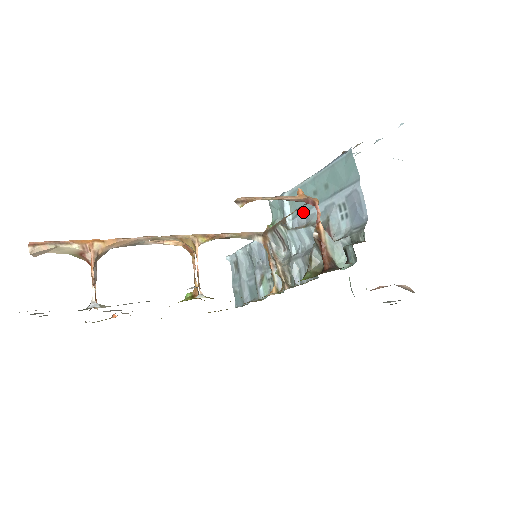
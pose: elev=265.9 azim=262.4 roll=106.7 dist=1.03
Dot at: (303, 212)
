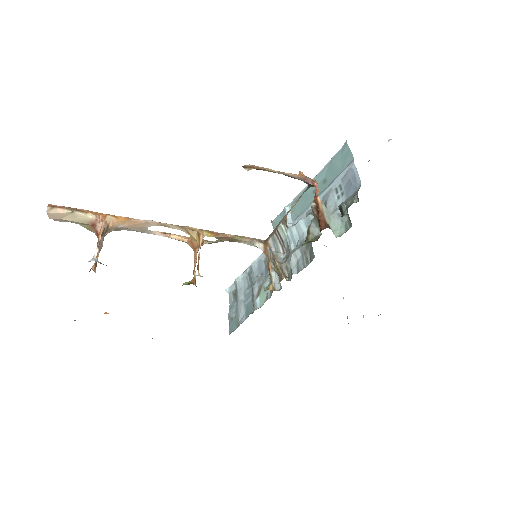
Dot at: (303, 211)
